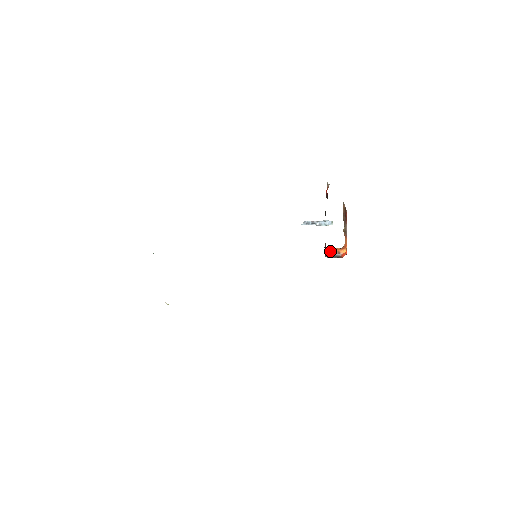
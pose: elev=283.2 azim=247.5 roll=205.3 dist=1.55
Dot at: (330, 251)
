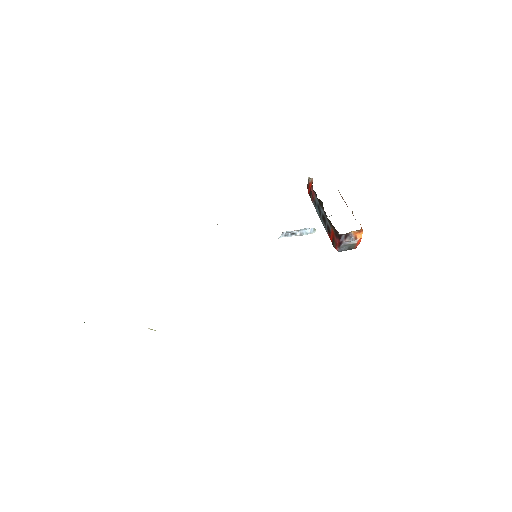
Dot at: (345, 237)
